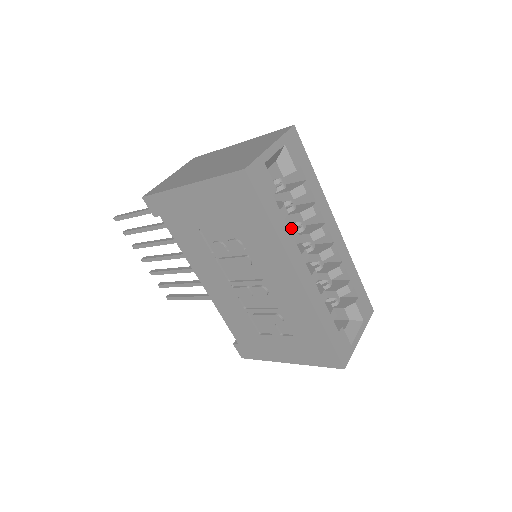
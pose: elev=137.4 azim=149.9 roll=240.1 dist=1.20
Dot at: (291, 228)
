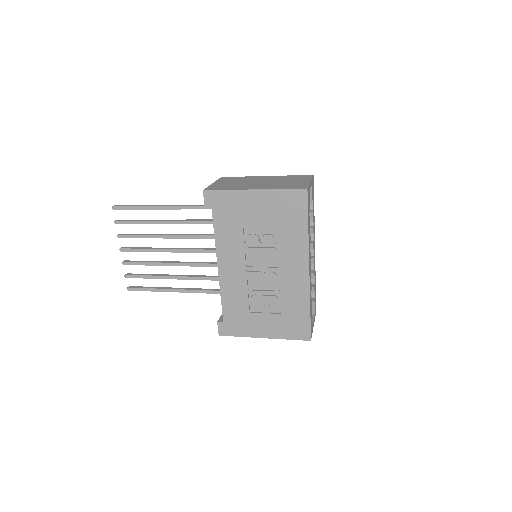
Dot at: occluded
